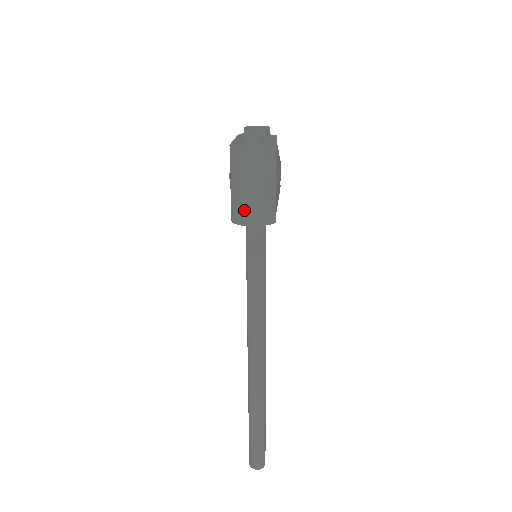
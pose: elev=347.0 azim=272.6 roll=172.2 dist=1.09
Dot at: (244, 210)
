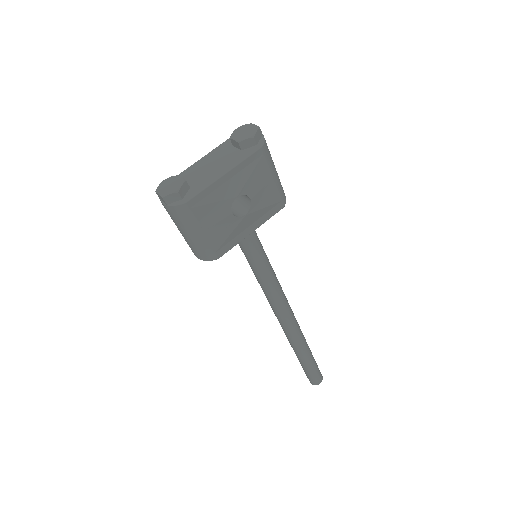
Dot at: occluded
